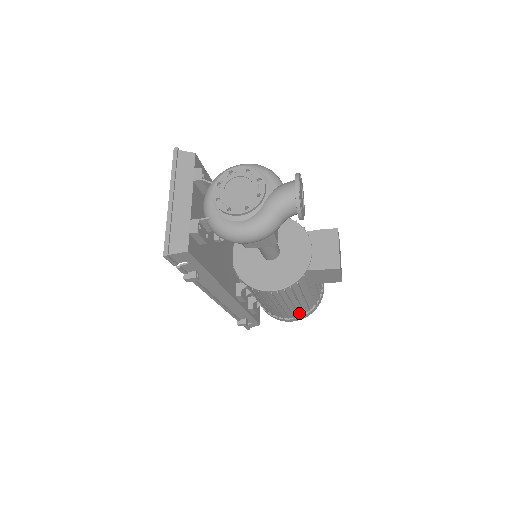
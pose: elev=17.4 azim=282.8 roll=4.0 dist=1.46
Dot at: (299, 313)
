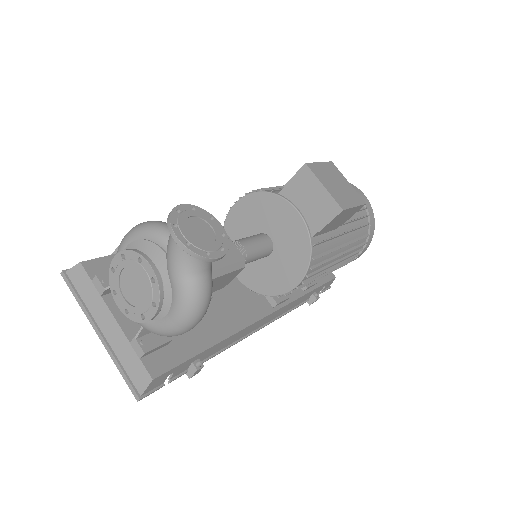
Dot at: (358, 249)
